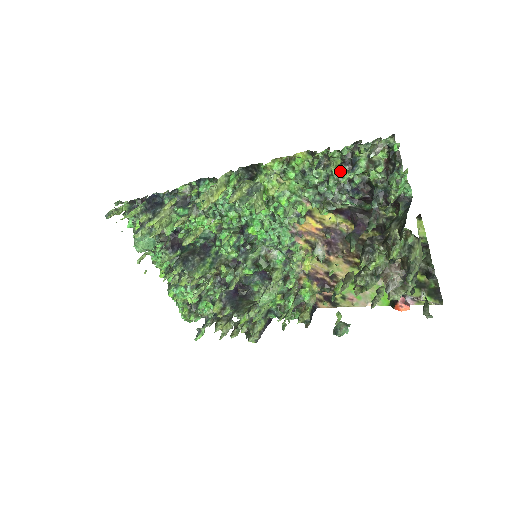
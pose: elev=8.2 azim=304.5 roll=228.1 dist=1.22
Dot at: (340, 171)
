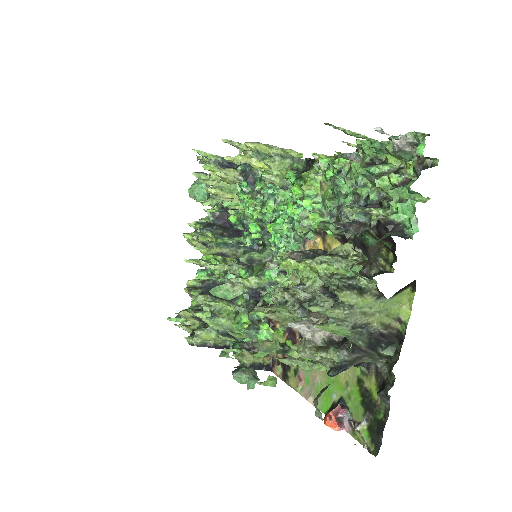
Dot at: (367, 180)
